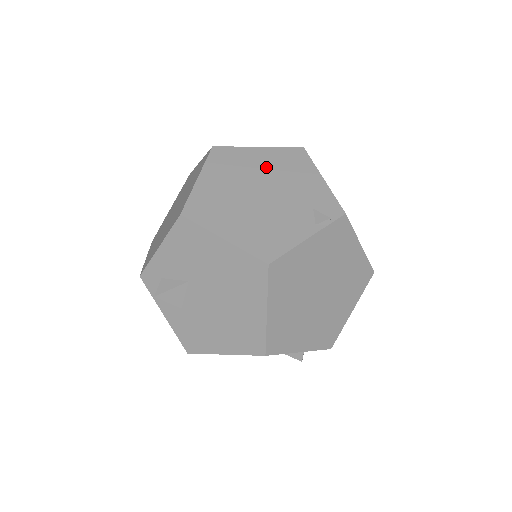
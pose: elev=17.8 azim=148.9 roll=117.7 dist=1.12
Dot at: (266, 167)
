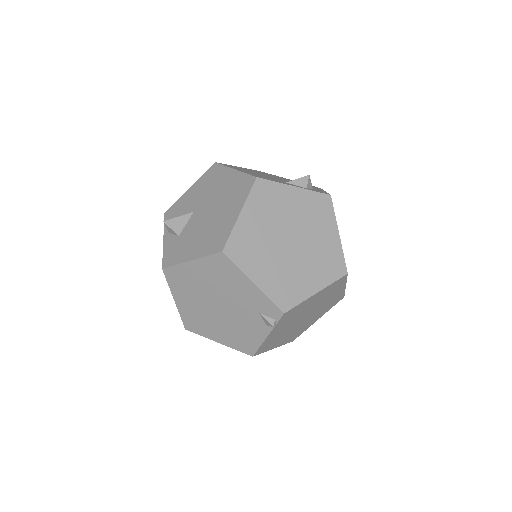
Dot at: (208, 281)
